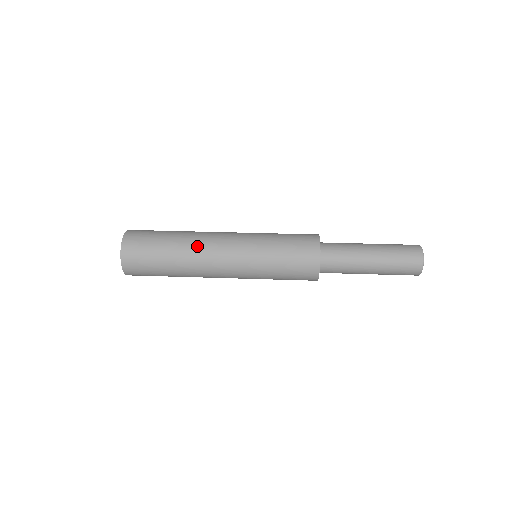
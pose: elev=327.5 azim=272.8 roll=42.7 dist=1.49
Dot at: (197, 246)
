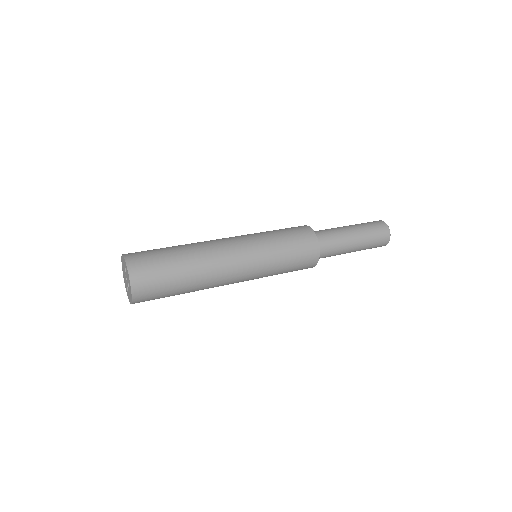
Dot at: (202, 243)
